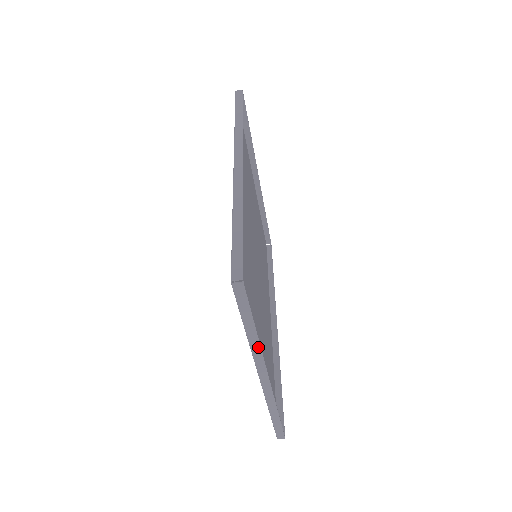
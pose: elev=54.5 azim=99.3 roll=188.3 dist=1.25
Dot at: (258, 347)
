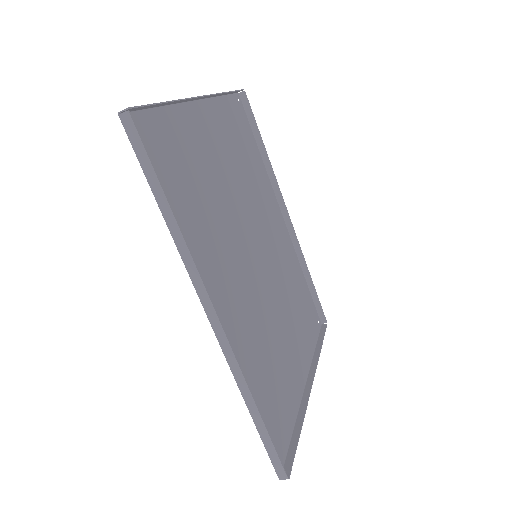
Dot at: (303, 414)
